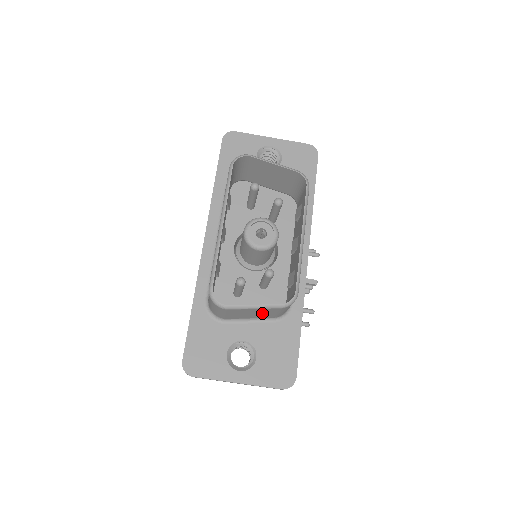
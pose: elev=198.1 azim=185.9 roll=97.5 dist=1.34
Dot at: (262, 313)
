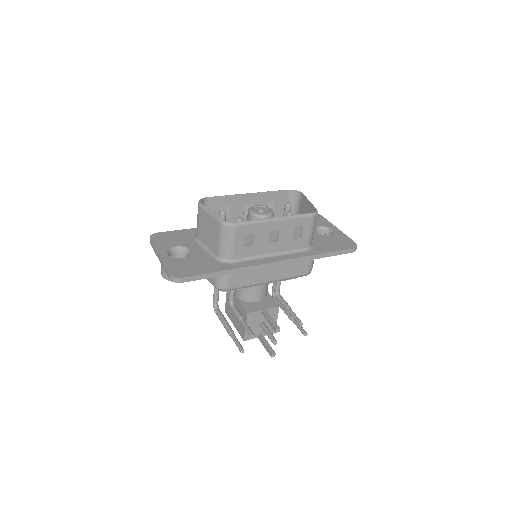
Dot at: (212, 233)
